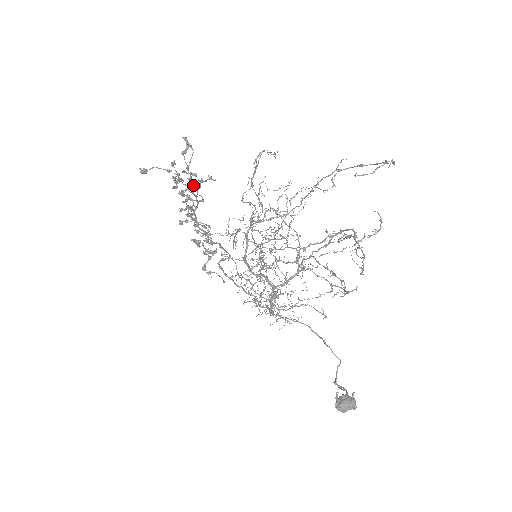
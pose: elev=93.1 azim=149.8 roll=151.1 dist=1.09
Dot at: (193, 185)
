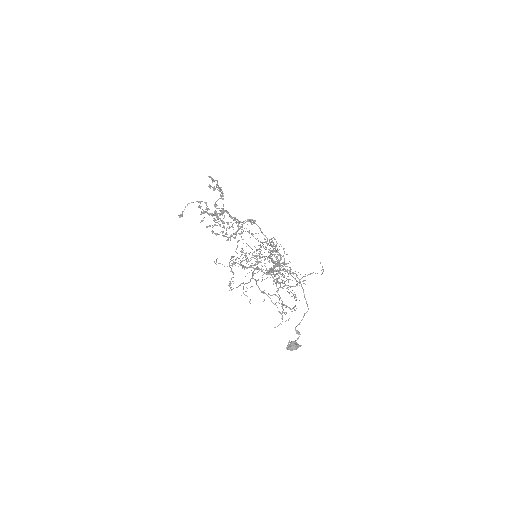
Dot at: (222, 192)
